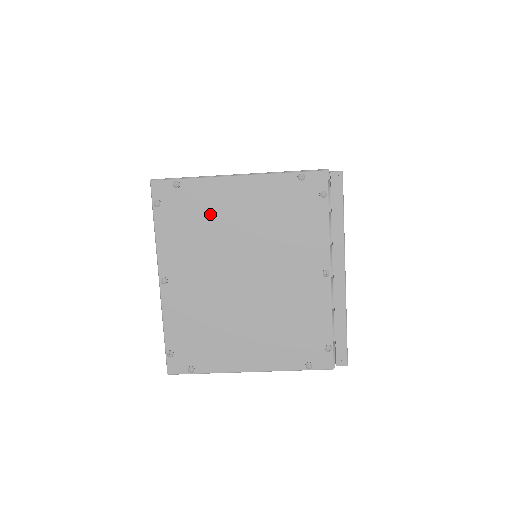
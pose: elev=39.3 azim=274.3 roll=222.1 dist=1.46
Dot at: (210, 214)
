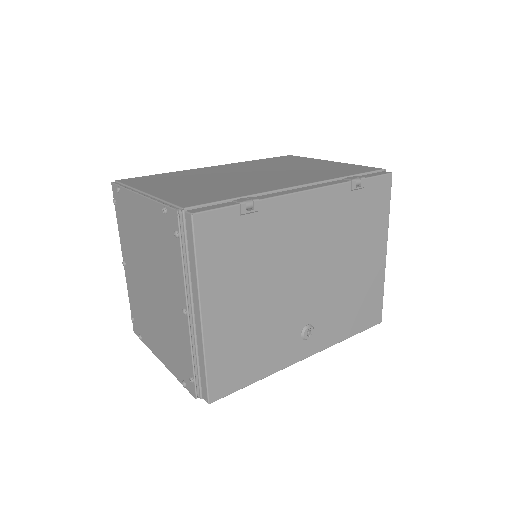
Dot at: (133, 222)
